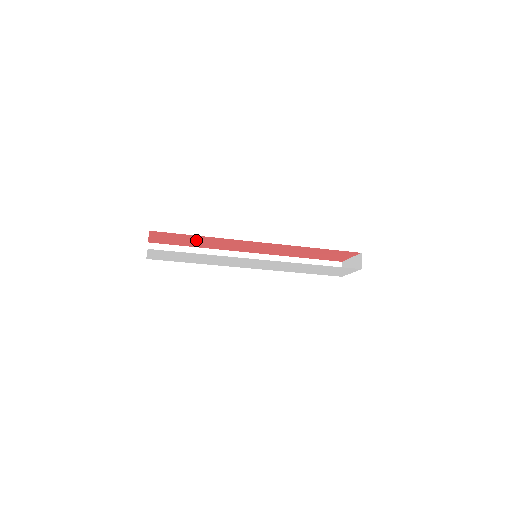
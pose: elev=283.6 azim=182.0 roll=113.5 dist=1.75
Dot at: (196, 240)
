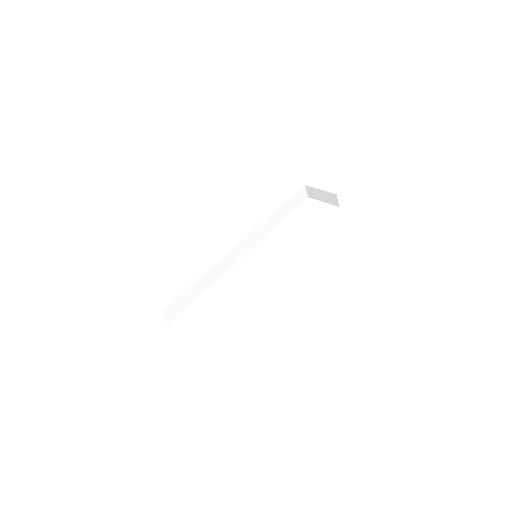
Dot at: occluded
